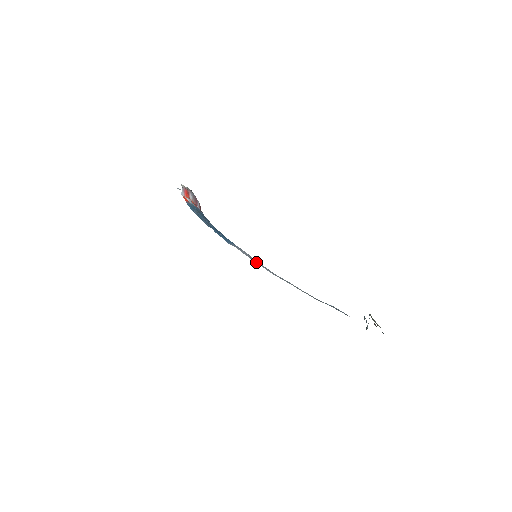
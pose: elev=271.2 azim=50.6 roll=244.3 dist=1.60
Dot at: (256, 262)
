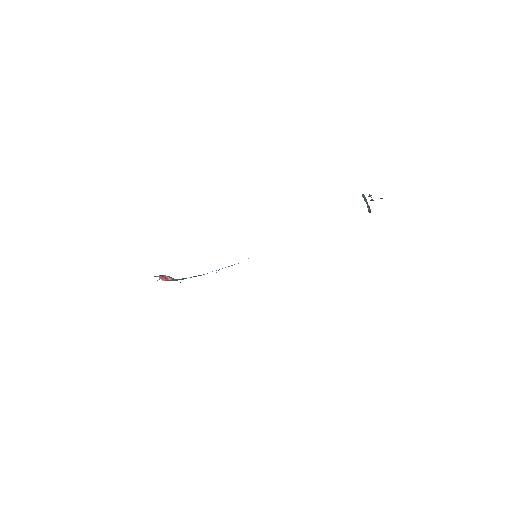
Dot at: occluded
